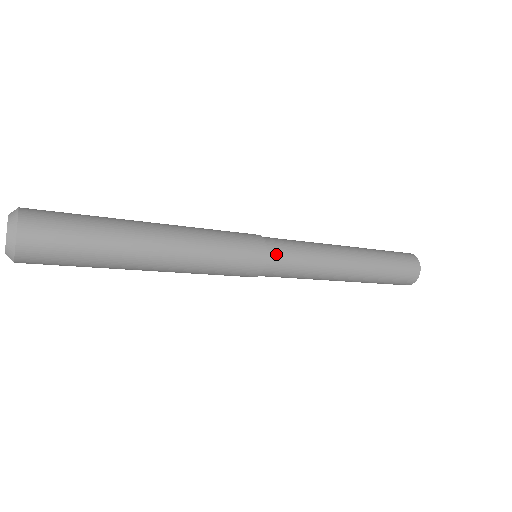
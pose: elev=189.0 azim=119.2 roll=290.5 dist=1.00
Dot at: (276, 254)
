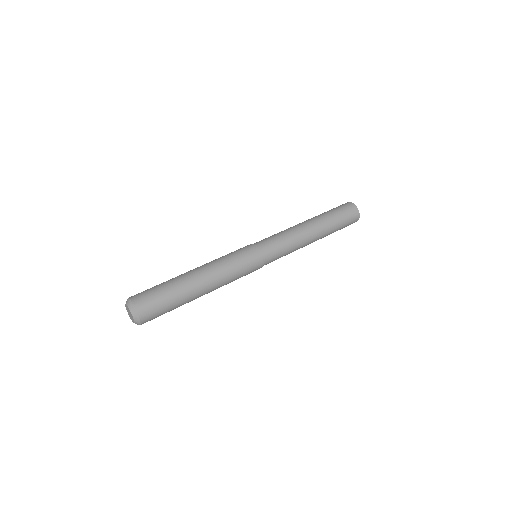
Dot at: occluded
